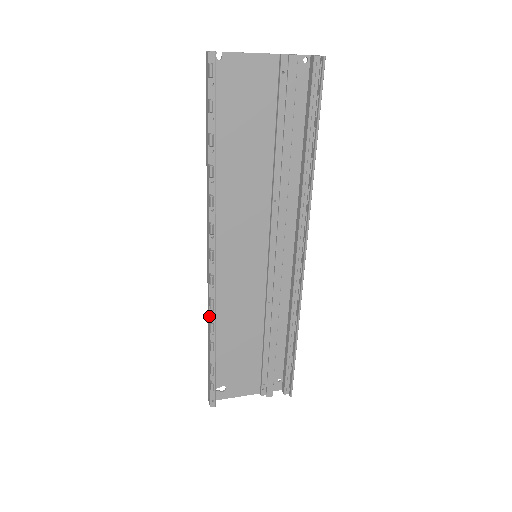
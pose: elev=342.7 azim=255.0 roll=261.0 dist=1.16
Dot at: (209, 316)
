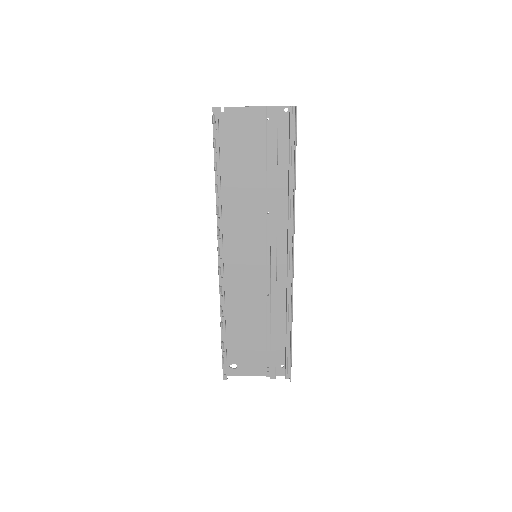
Dot at: (220, 301)
